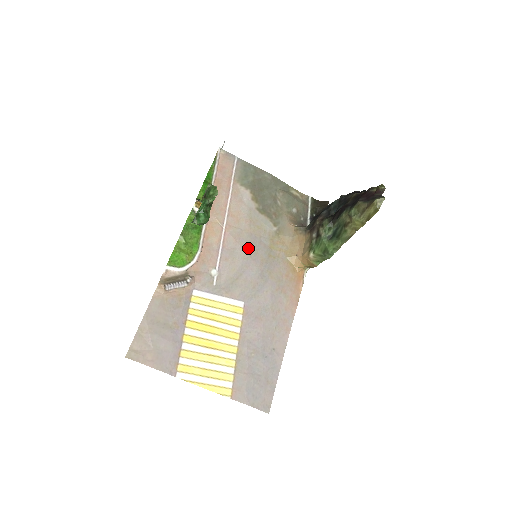
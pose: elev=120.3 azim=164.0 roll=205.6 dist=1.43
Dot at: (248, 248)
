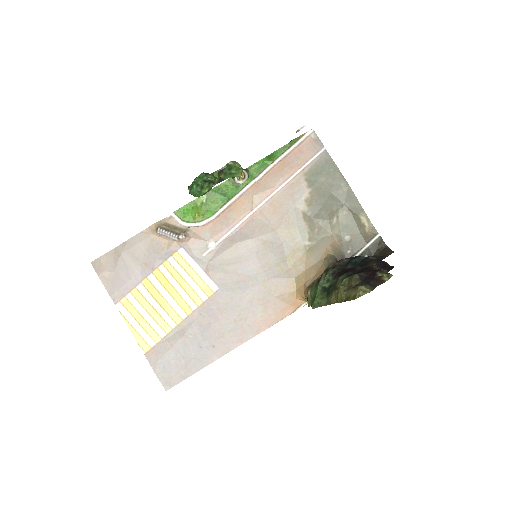
Dot at: (261, 244)
